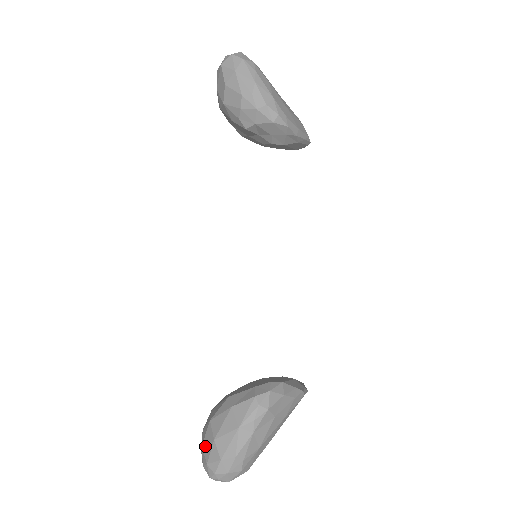
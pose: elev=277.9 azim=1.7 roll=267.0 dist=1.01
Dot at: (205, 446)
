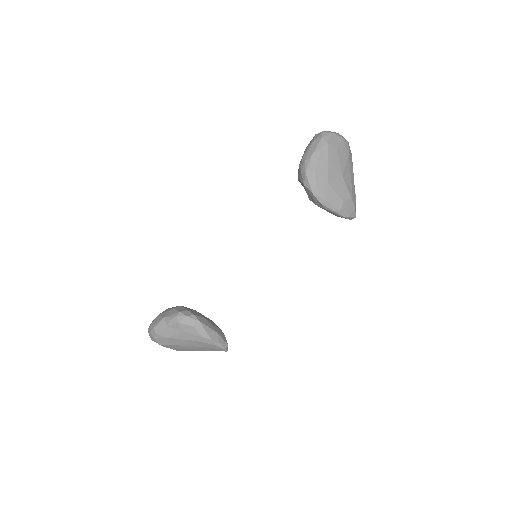
Dot at: occluded
